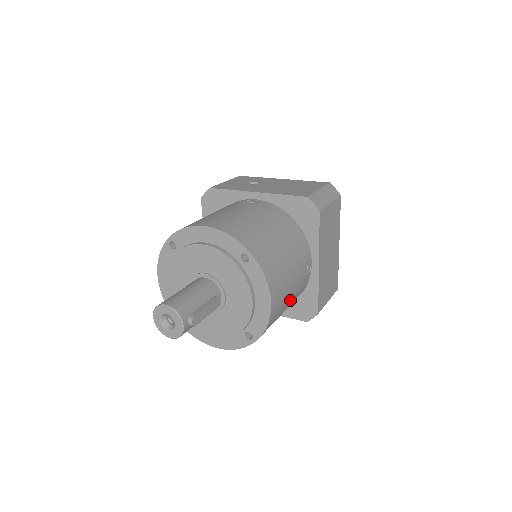
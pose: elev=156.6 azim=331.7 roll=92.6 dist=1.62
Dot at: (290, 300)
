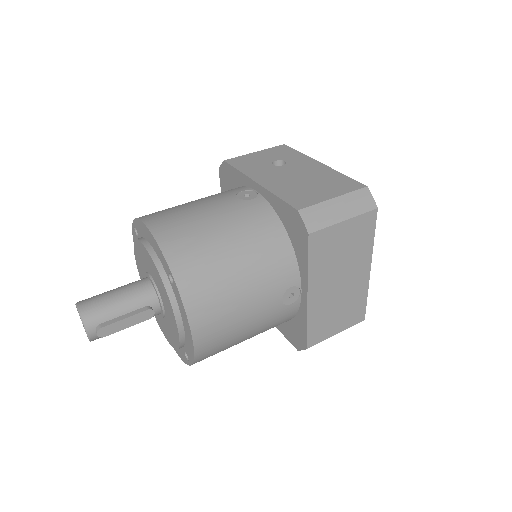
Dot at: (250, 331)
